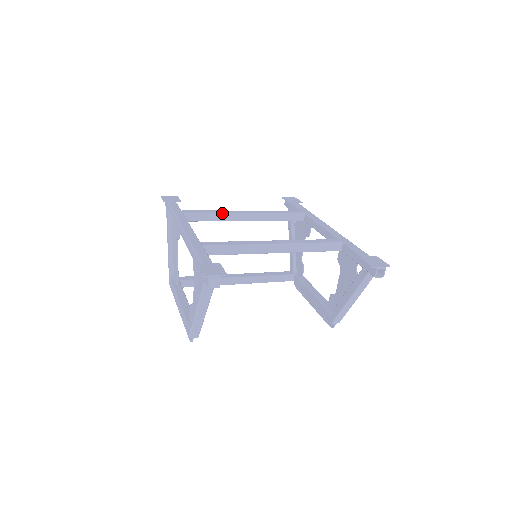
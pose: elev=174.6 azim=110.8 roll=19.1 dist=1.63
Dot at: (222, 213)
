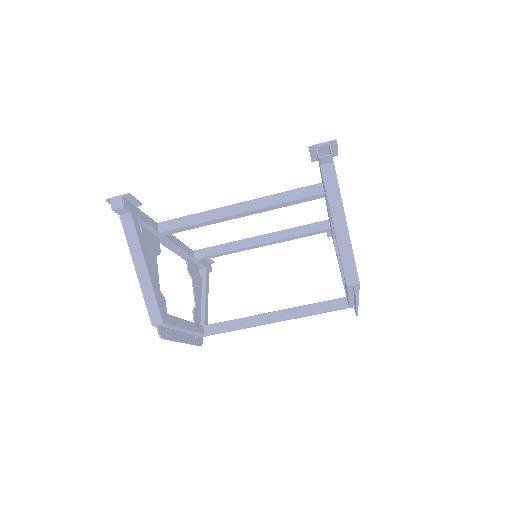
Dot at: (232, 242)
